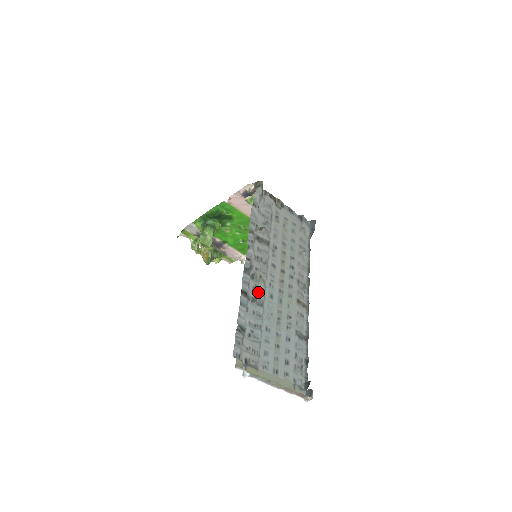
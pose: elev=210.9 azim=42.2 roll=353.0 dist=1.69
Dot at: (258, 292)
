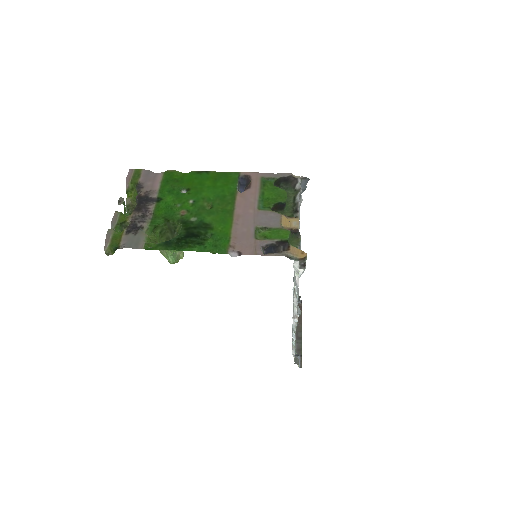
Dot at: occluded
